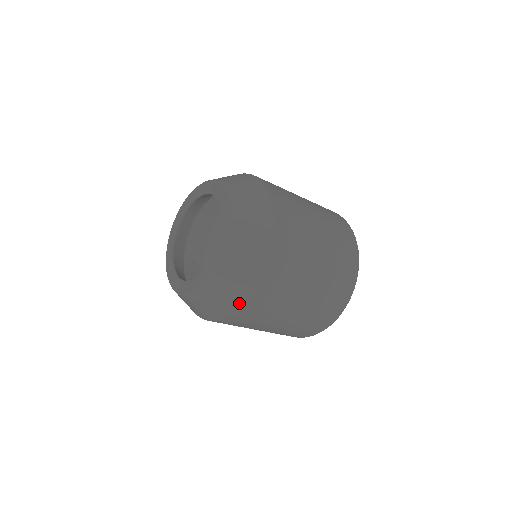
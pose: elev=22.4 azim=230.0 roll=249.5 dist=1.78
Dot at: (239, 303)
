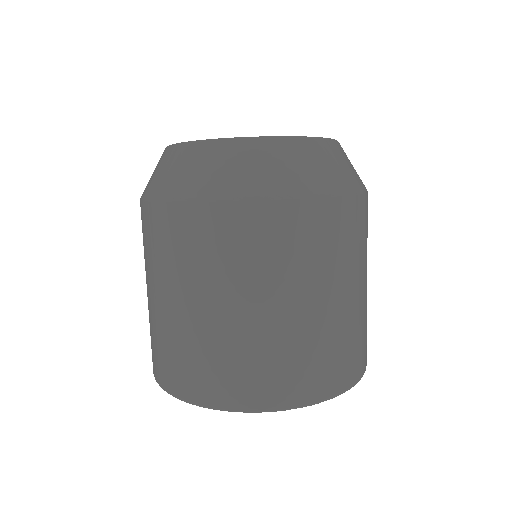
Dot at: (184, 195)
